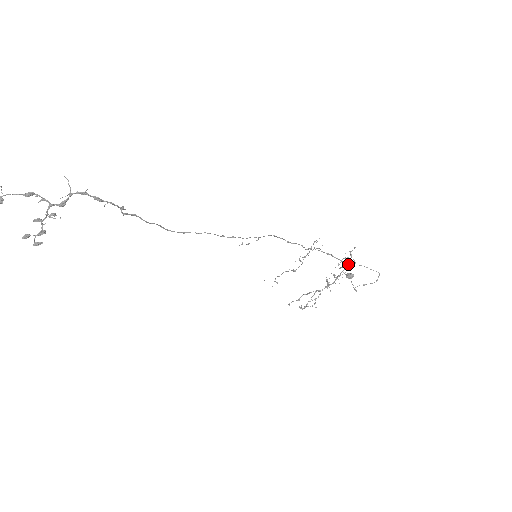
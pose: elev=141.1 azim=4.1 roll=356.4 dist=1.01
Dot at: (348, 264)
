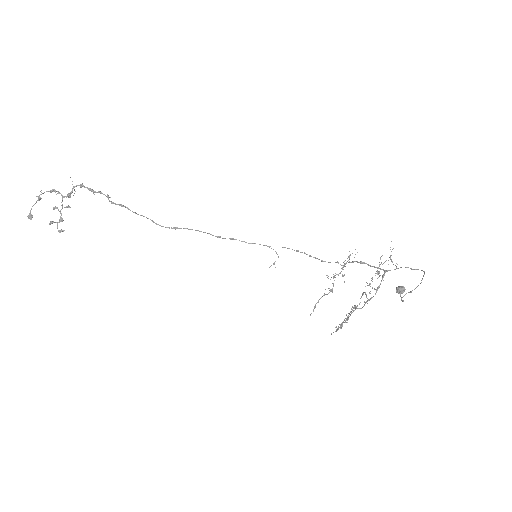
Dot at: occluded
